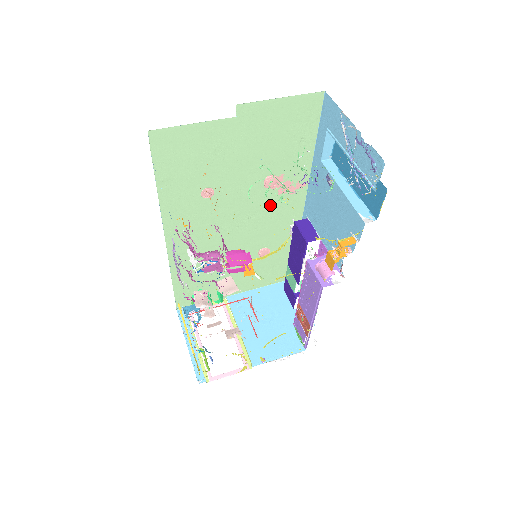
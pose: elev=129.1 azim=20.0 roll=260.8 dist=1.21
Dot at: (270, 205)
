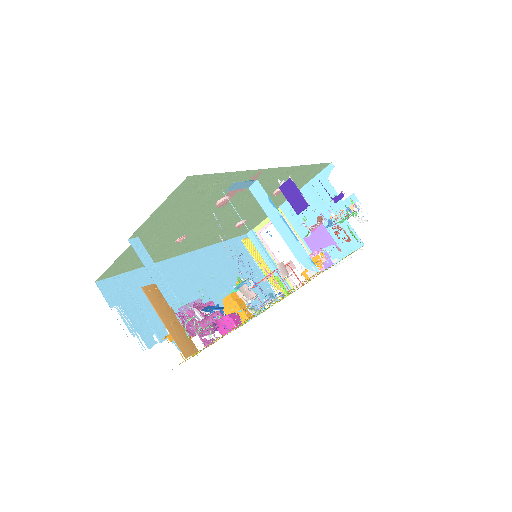
Dot at: (244, 194)
